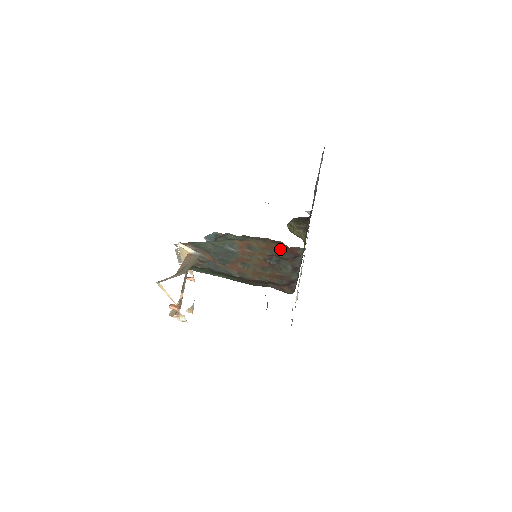
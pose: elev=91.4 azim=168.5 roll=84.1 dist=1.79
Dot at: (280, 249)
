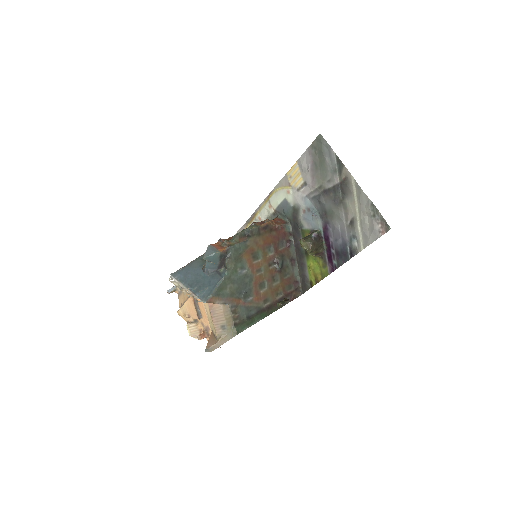
Dot at: (274, 238)
